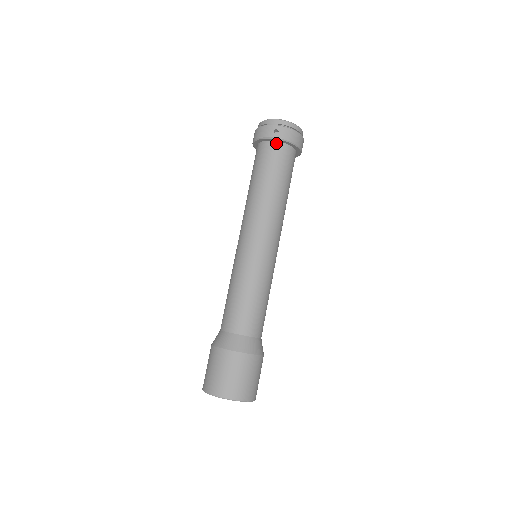
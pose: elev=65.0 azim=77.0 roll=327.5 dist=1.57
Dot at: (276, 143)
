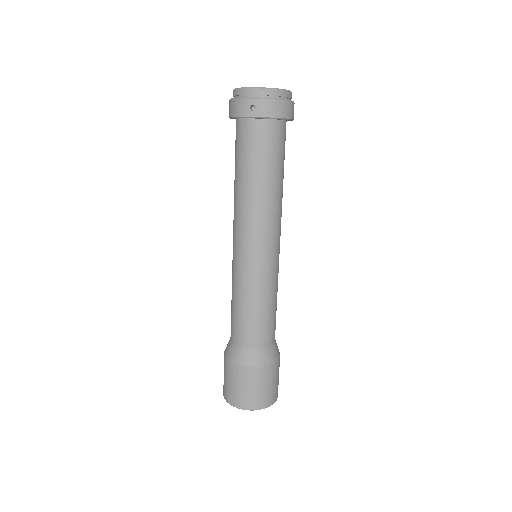
Dot at: (256, 121)
